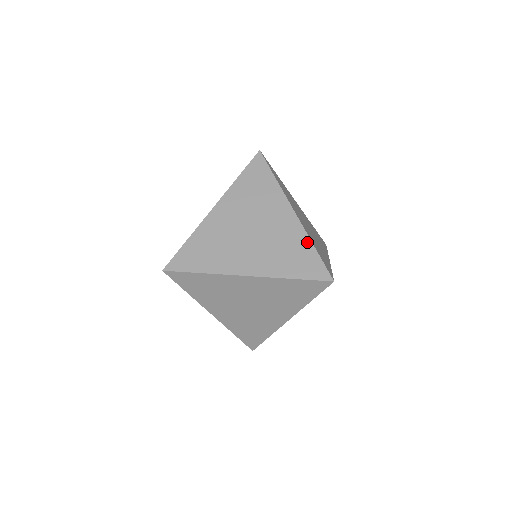
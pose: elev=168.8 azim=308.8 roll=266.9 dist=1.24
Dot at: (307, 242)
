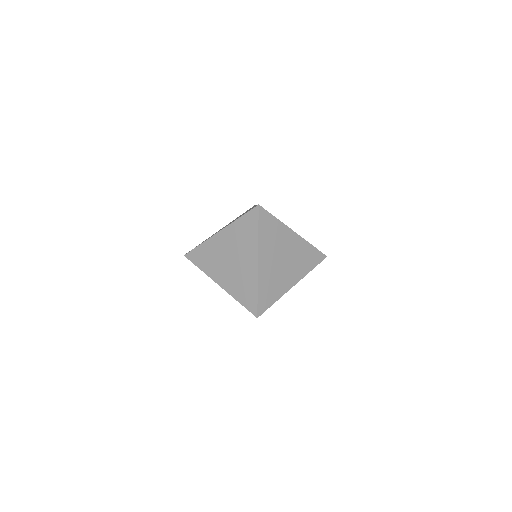
Dot at: occluded
